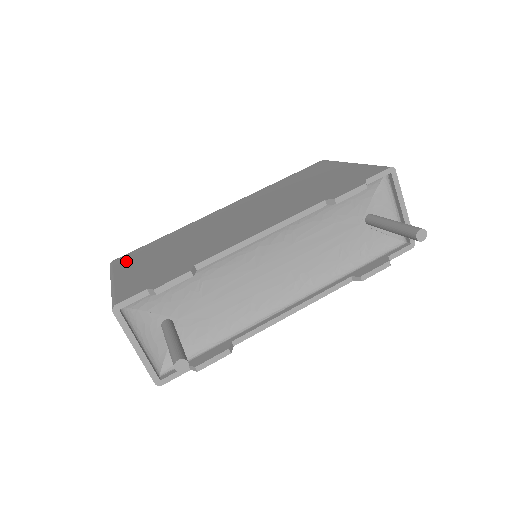
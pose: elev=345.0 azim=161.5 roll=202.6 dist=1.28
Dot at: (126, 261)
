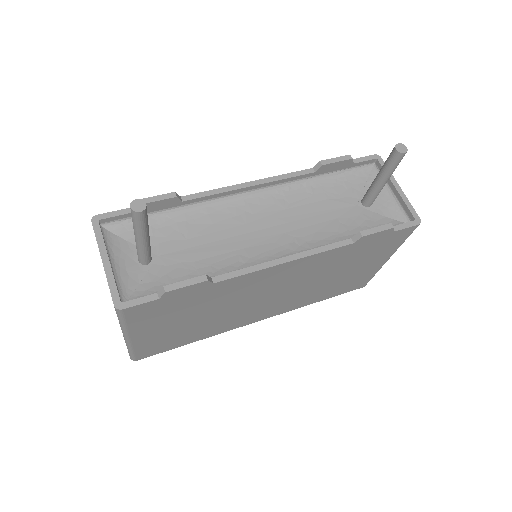
Dot at: occluded
